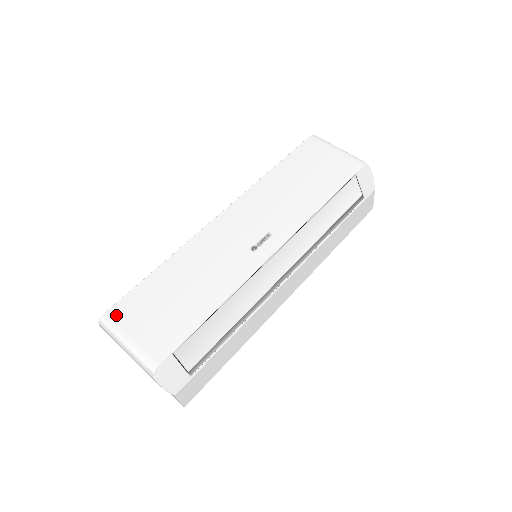
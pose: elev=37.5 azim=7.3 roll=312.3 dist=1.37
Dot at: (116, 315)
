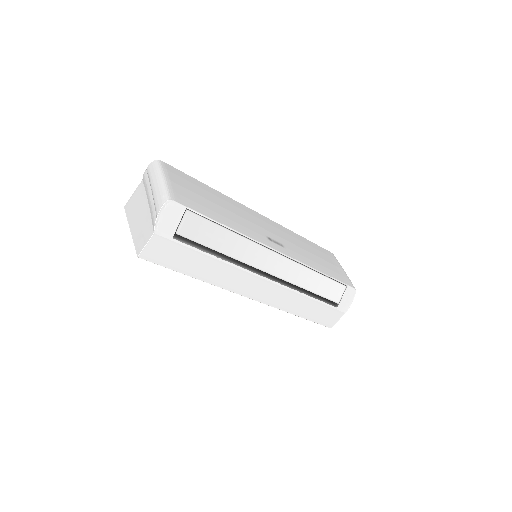
Dot at: (169, 168)
